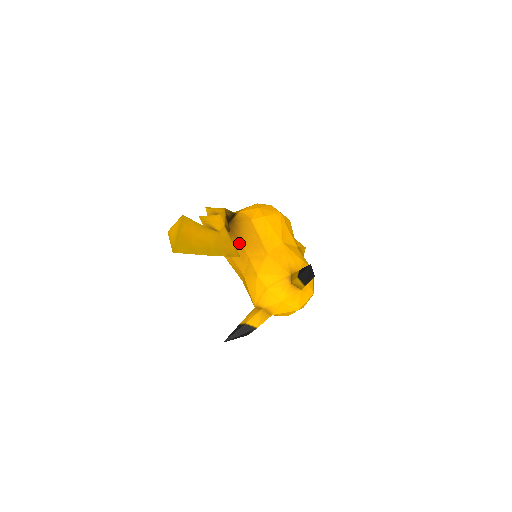
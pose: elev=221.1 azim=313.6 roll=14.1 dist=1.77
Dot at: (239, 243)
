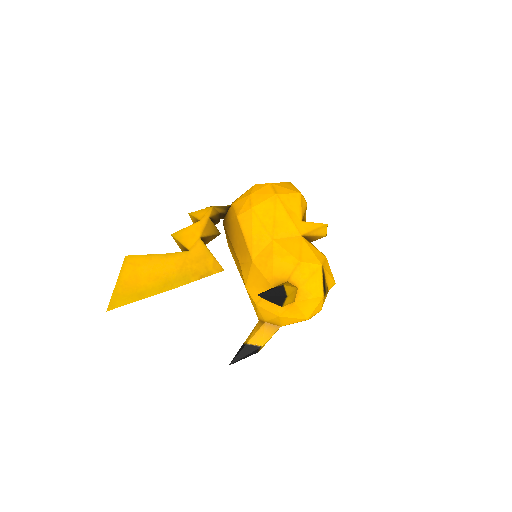
Dot at: (232, 246)
